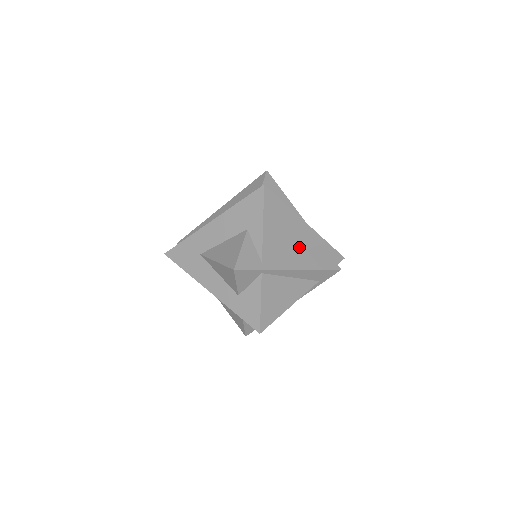
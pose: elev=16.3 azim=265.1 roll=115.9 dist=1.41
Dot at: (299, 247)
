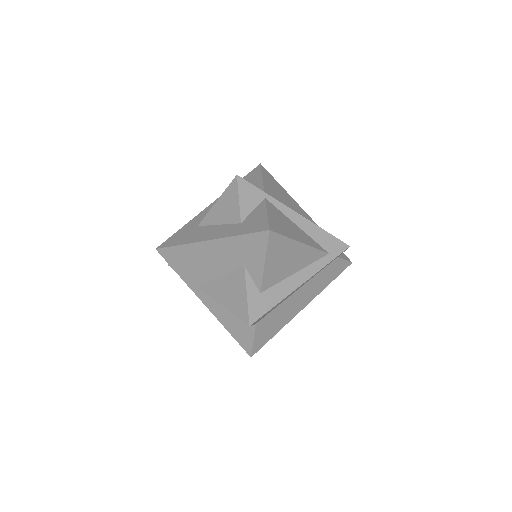
Dot at: occluded
